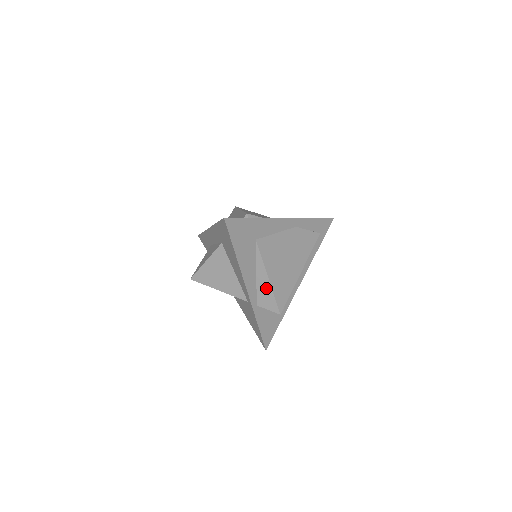
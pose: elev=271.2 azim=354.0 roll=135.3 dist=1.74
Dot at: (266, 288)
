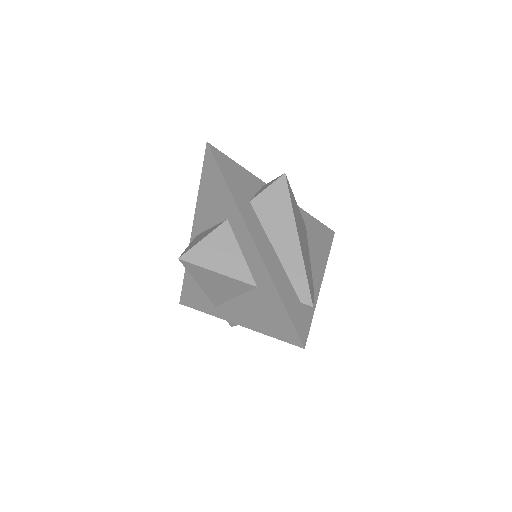
Dot at: occluded
